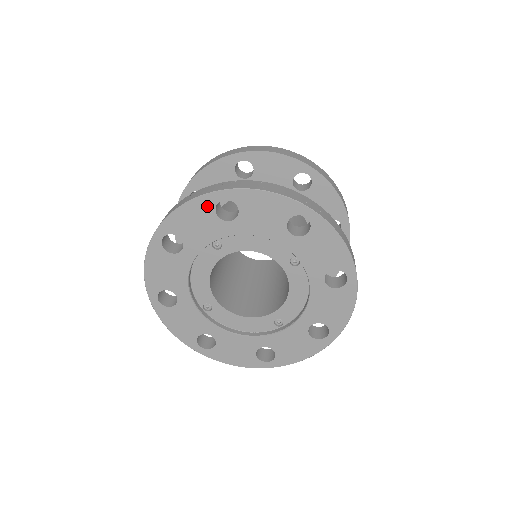
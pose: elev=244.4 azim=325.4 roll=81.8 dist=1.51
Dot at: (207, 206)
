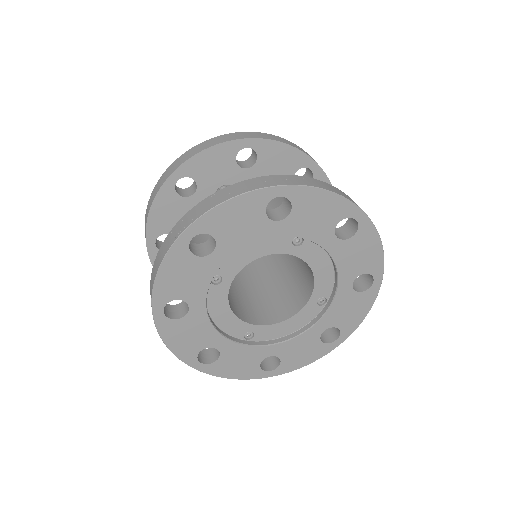
Dot at: (181, 255)
